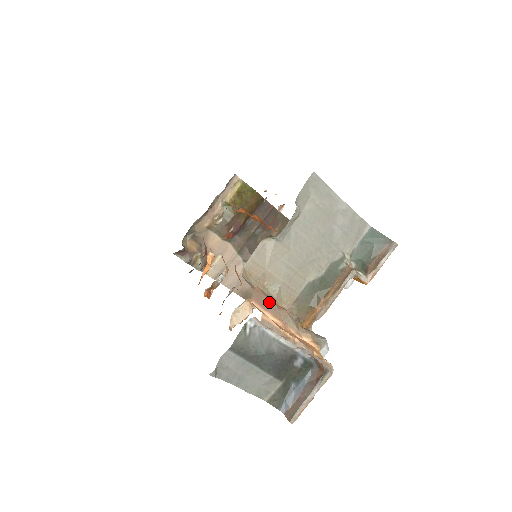
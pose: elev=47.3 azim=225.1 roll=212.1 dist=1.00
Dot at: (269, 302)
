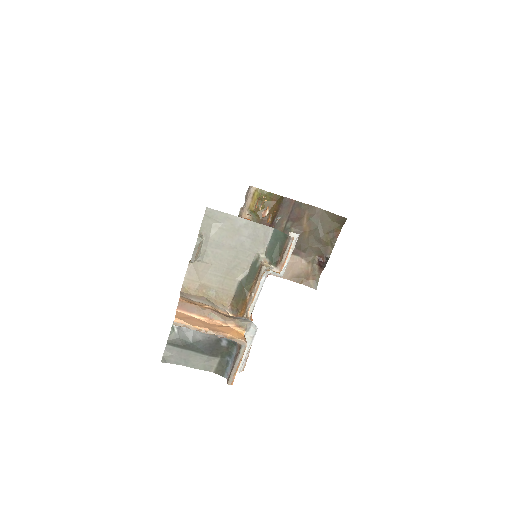
Dot at: (194, 307)
